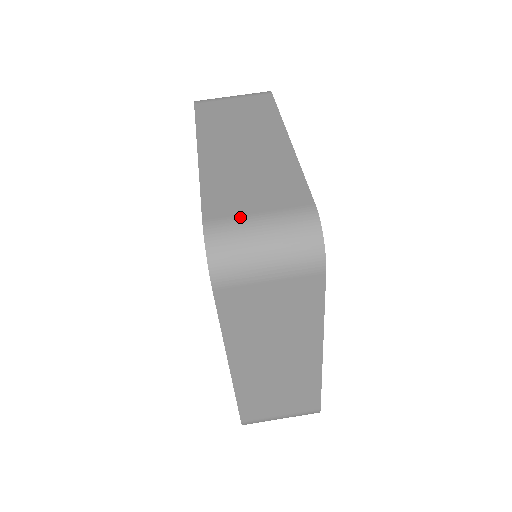
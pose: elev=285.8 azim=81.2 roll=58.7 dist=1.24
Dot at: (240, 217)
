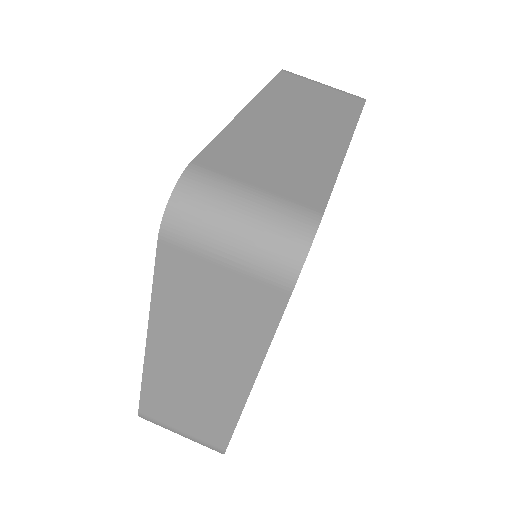
Dot at: (233, 179)
